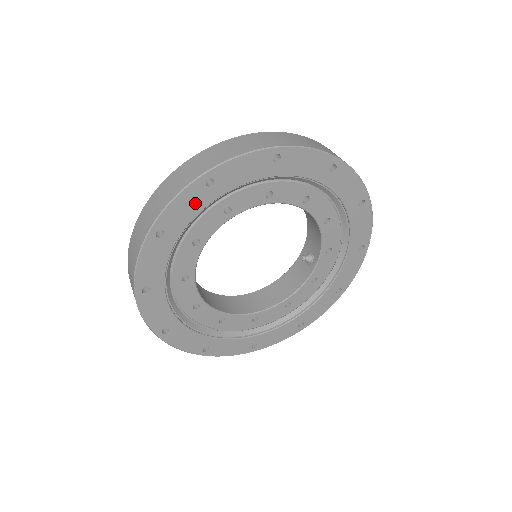
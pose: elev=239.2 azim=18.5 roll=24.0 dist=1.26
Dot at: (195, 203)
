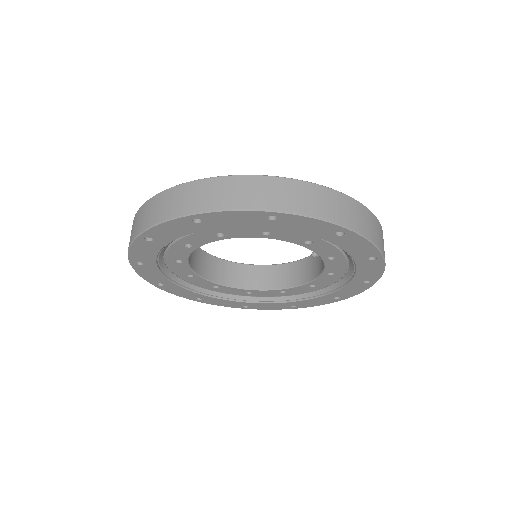
Dot at: (149, 249)
